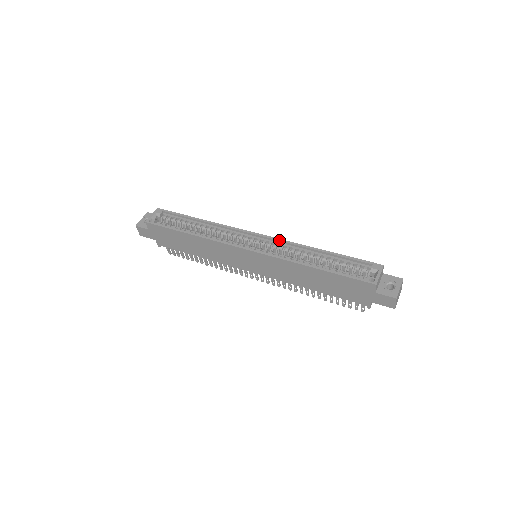
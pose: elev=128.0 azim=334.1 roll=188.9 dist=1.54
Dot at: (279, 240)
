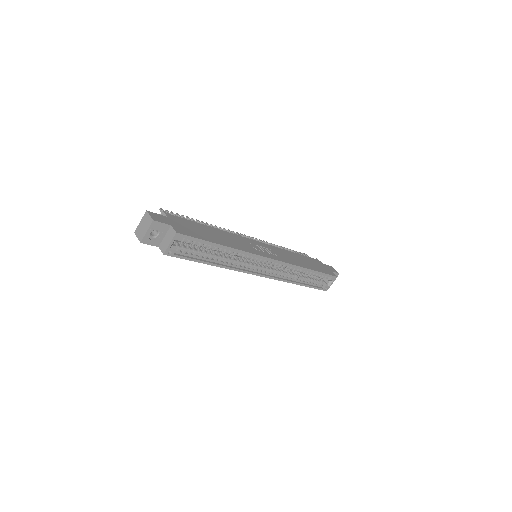
Dot at: occluded
